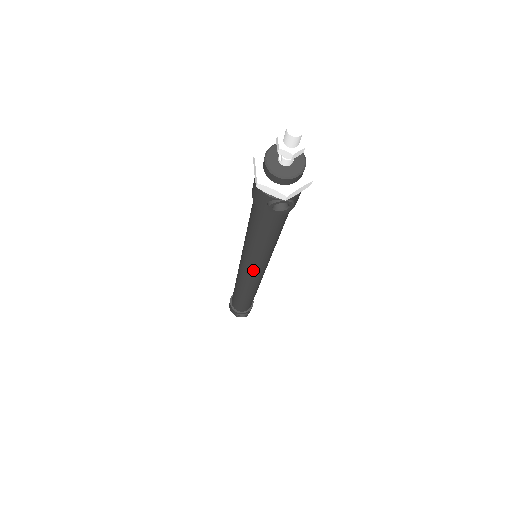
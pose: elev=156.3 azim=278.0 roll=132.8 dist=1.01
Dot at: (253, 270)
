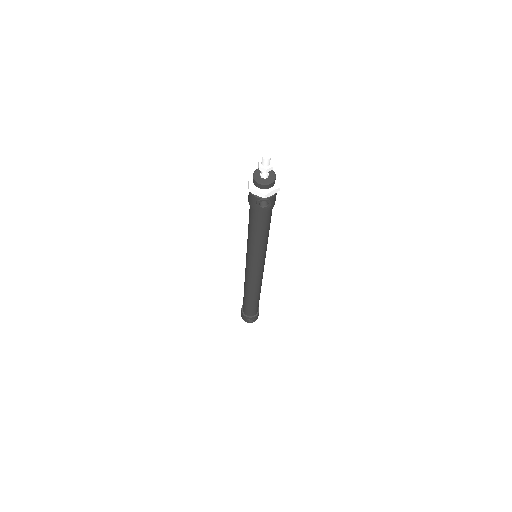
Dot at: (254, 265)
